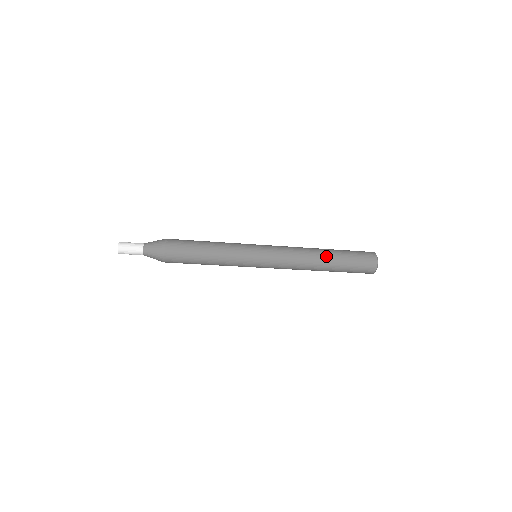
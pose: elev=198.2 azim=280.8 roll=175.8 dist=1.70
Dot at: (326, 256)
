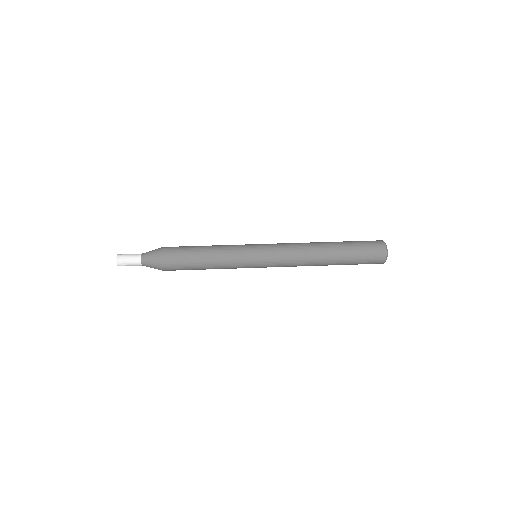
Dot at: occluded
